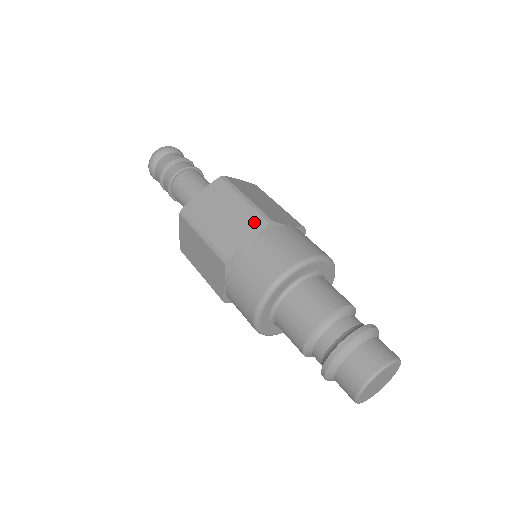
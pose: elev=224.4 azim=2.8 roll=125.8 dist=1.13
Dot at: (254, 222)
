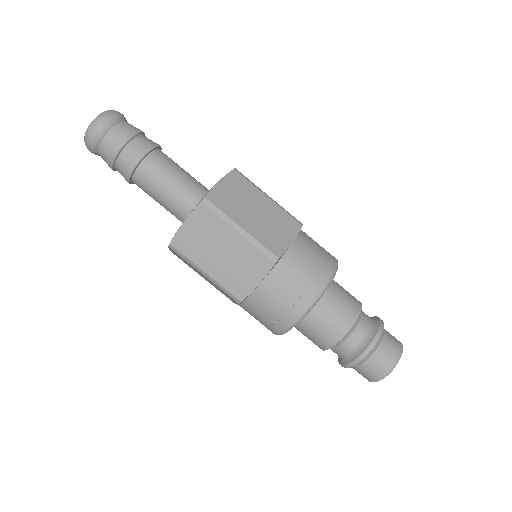
Dot at: (289, 223)
